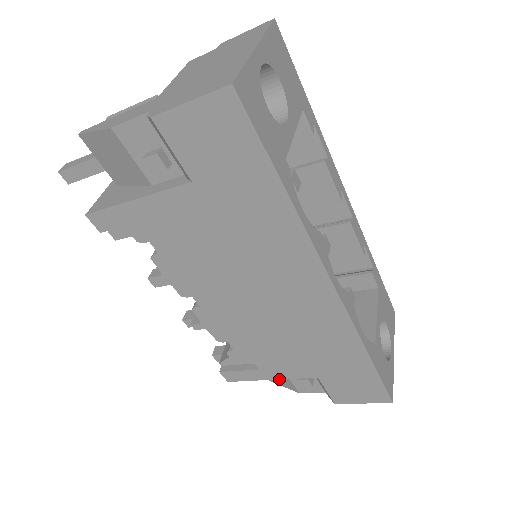
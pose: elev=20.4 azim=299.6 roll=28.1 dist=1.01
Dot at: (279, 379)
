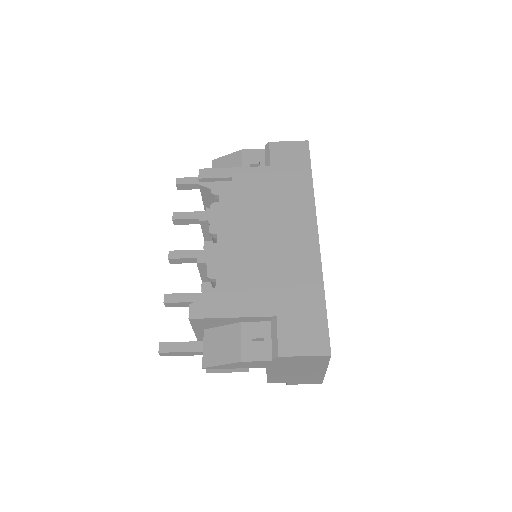
Dot at: (226, 350)
